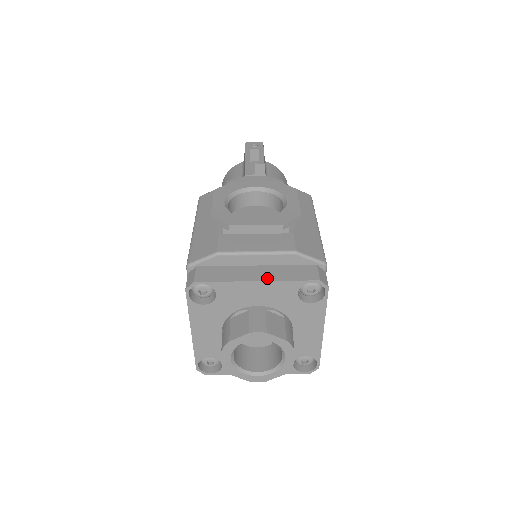
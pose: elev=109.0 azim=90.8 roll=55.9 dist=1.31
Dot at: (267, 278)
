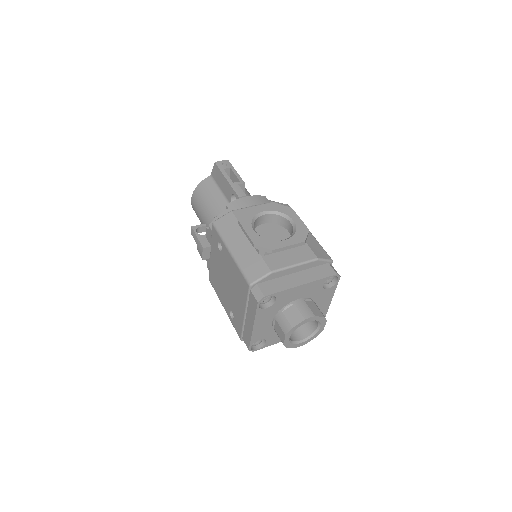
Dot at: (307, 281)
